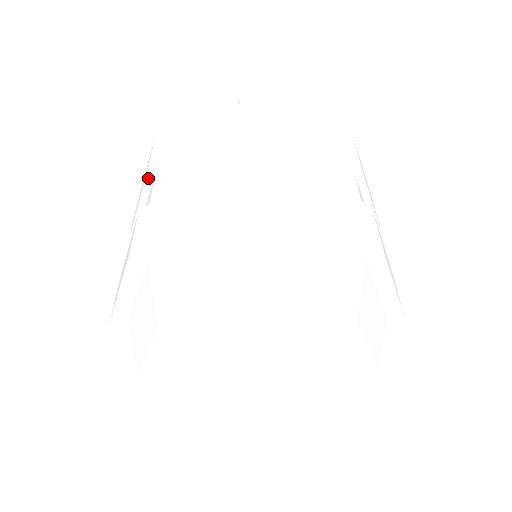
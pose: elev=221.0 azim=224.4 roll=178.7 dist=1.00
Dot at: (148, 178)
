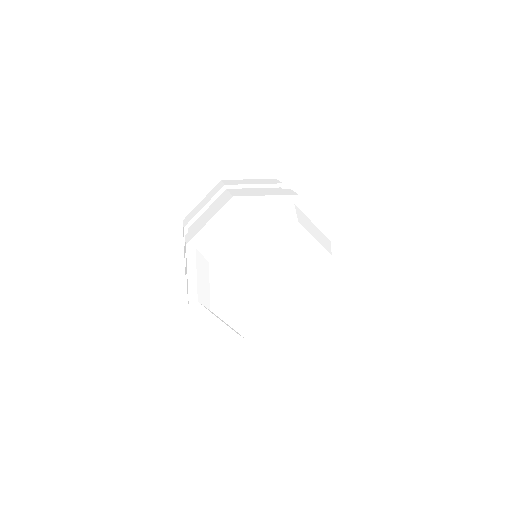
Dot at: (221, 190)
